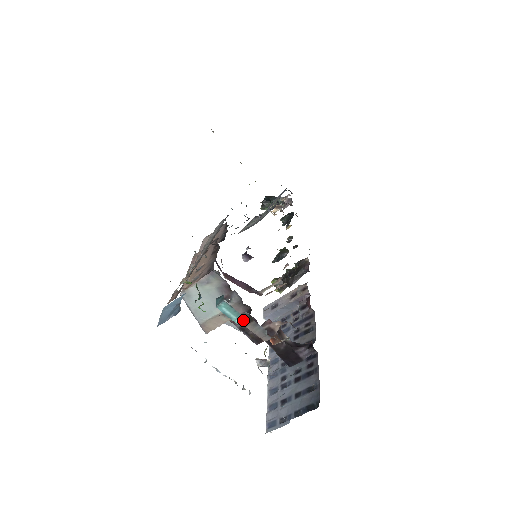
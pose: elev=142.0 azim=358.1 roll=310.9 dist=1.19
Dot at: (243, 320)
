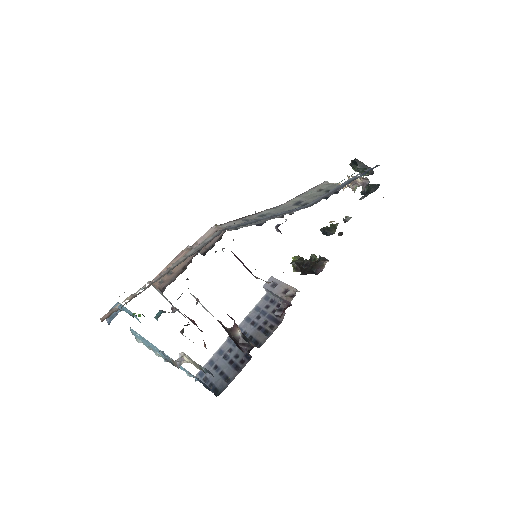
Dot at: occluded
